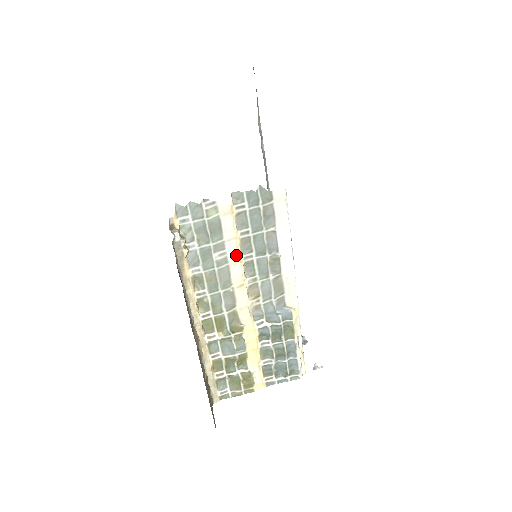
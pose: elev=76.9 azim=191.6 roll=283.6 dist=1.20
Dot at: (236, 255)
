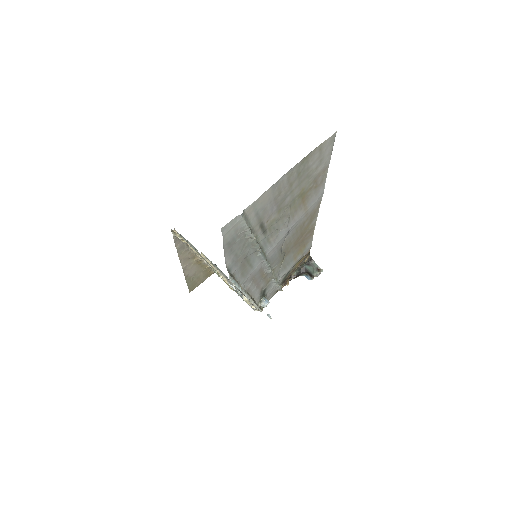
Dot at: (210, 264)
